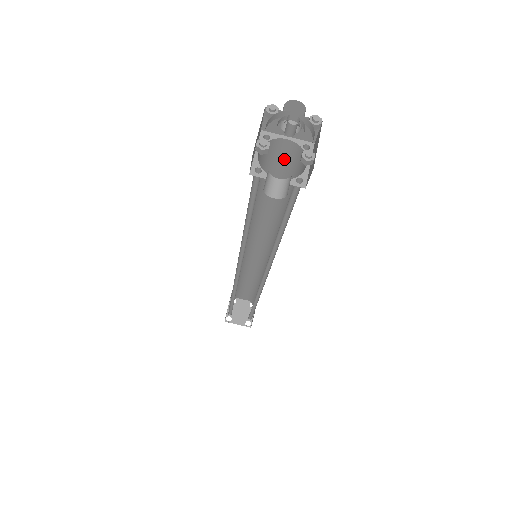
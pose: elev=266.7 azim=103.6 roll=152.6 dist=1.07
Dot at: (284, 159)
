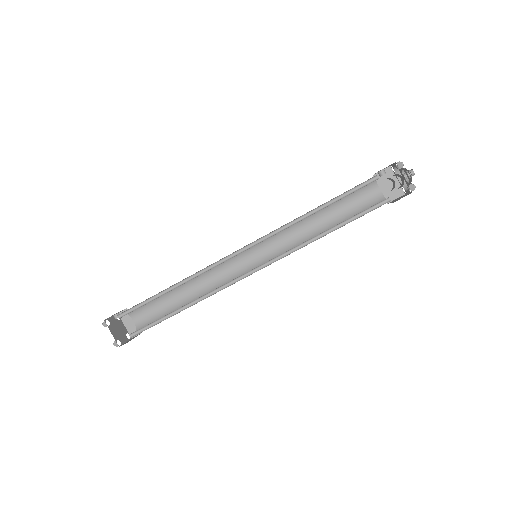
Dot at: (364, 200)
